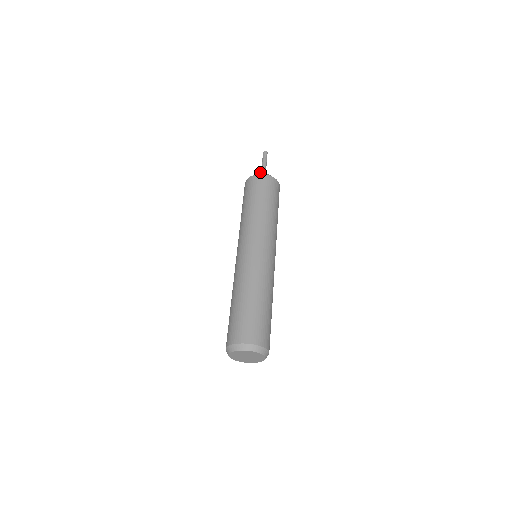
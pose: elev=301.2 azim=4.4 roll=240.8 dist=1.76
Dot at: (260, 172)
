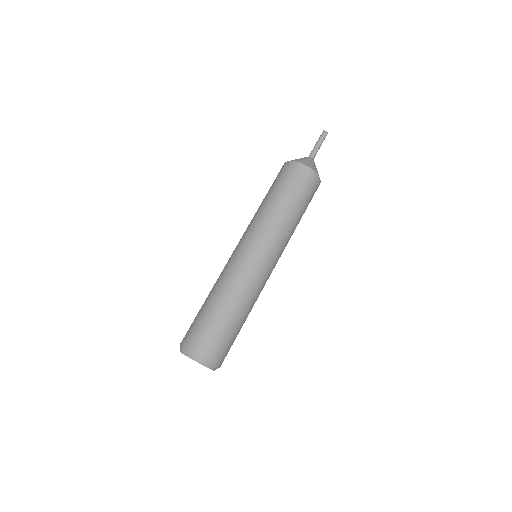
Dot at: (308, 158)
